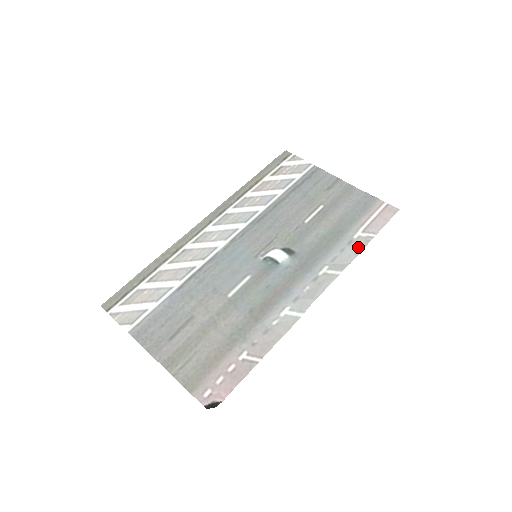
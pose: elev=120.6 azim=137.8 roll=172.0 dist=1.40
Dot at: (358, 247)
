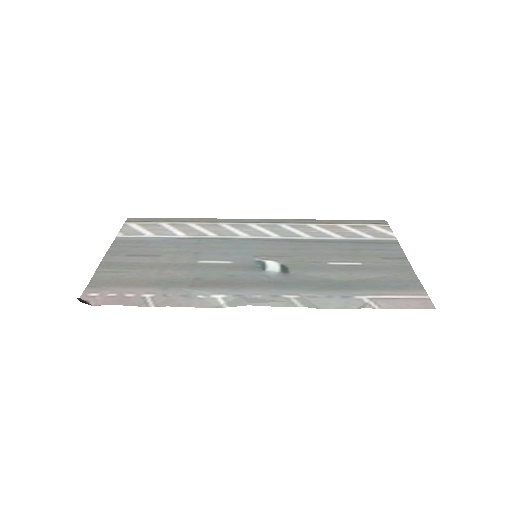
Dot at: (348, 304)
